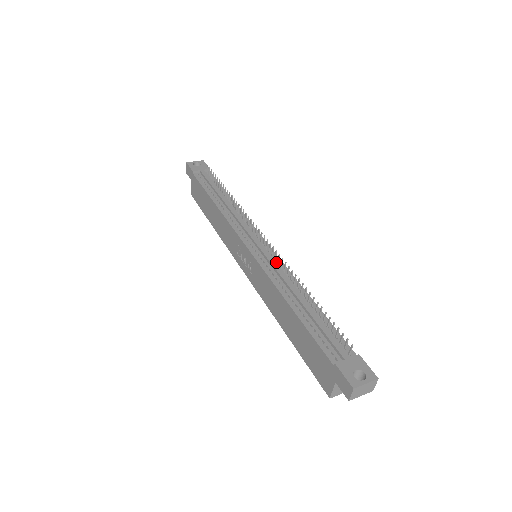
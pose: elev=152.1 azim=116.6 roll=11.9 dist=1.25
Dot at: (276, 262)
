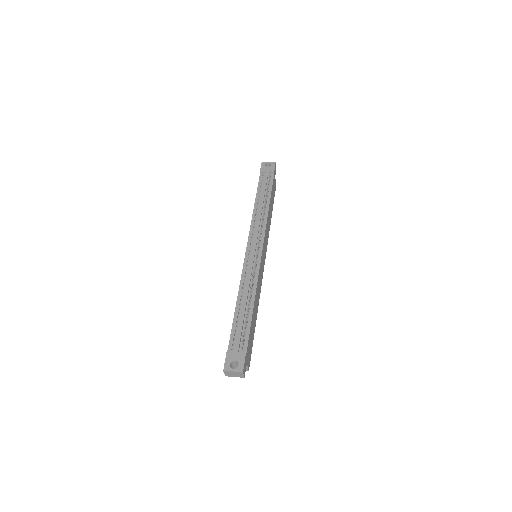
Dot at: (255, 268)
